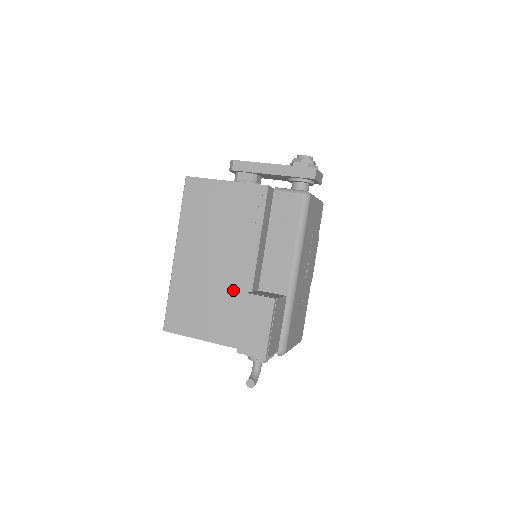
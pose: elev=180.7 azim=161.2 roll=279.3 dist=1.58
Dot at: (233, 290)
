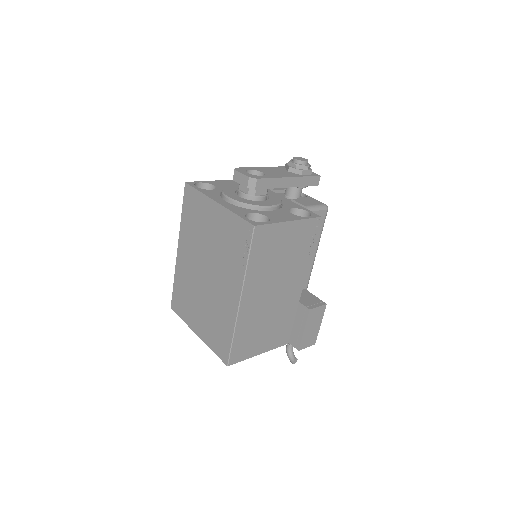
Dot at: (287, 307)
